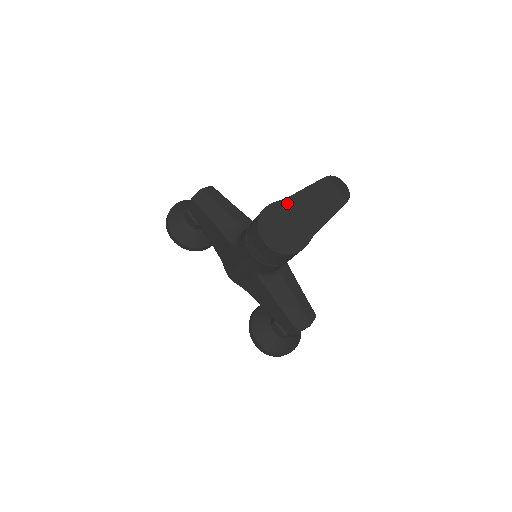
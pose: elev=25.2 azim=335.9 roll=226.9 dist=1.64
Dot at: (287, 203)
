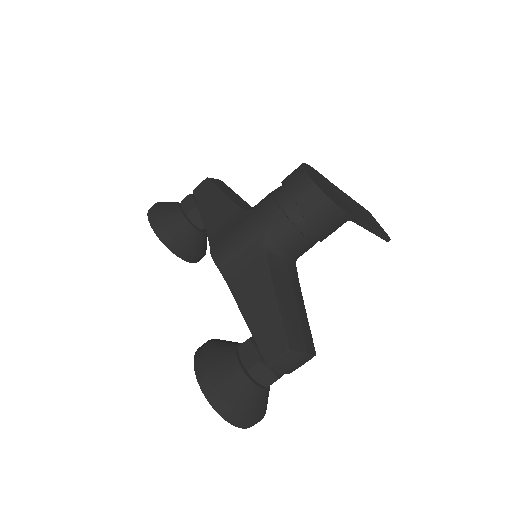
Dot at: (332, 185)
